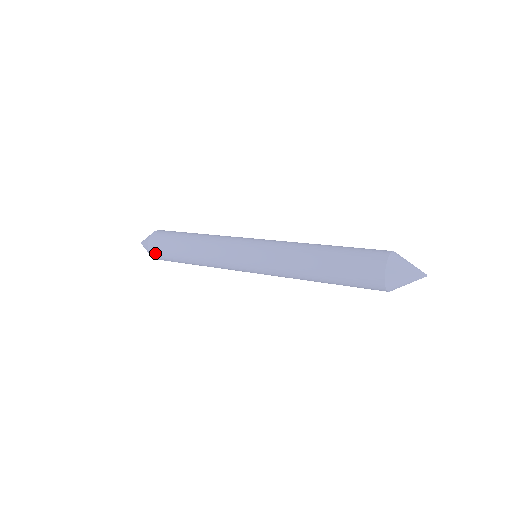
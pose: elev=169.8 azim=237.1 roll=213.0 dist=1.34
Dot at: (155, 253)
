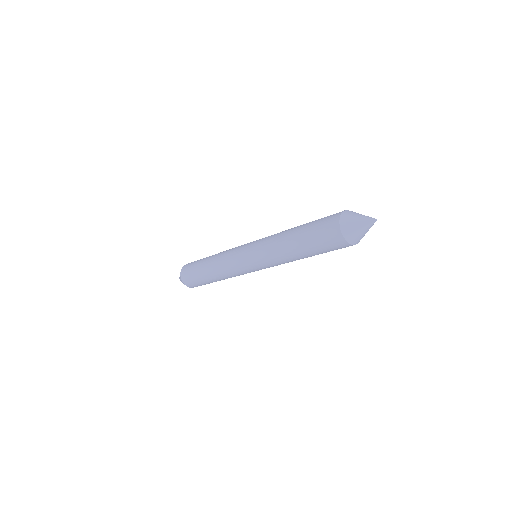
Dot at: (185, 274)
